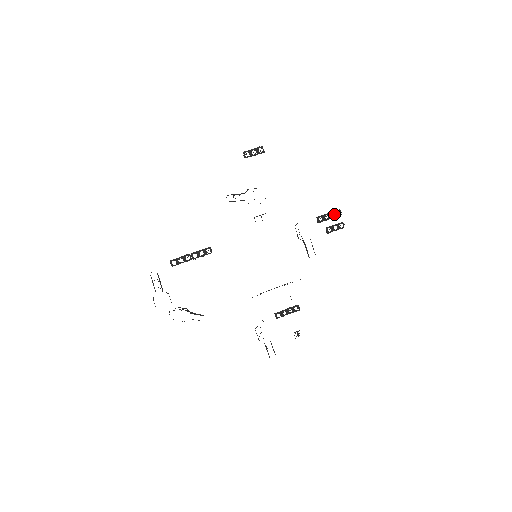
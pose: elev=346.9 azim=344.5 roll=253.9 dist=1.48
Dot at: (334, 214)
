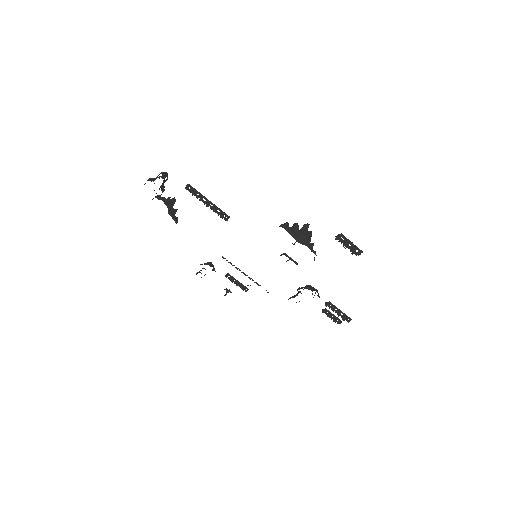
Dot at: (343, 316)
